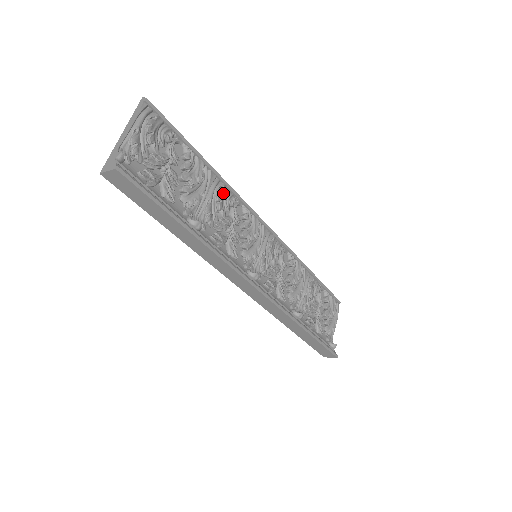
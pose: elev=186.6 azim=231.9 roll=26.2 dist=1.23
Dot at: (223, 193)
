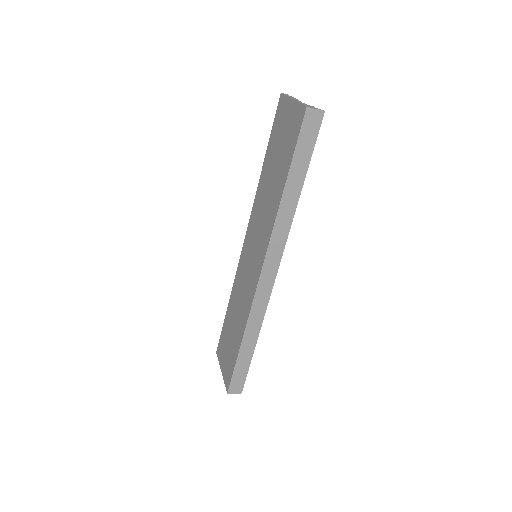
Dot at: occluded
